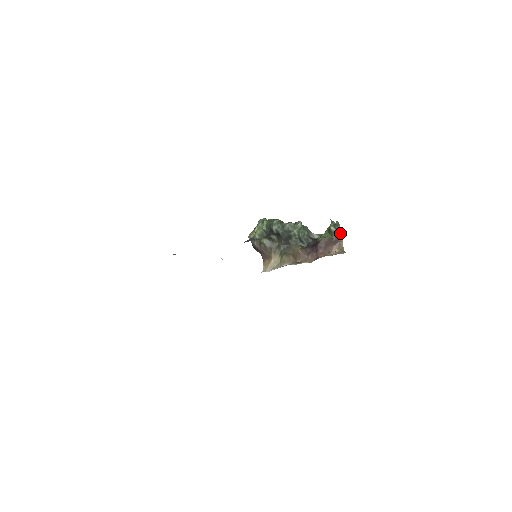
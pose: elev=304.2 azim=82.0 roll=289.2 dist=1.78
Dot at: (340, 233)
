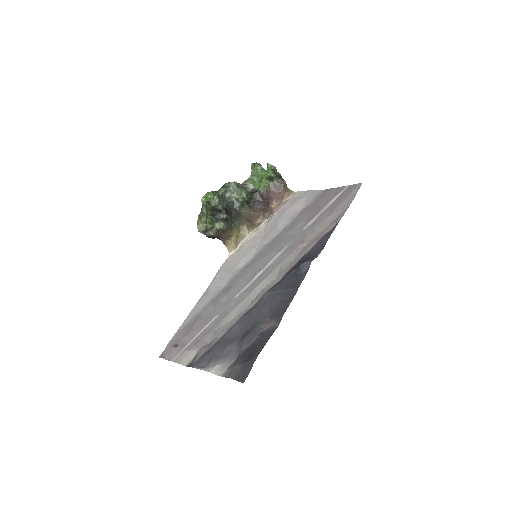
Dot at: (280, 175)
